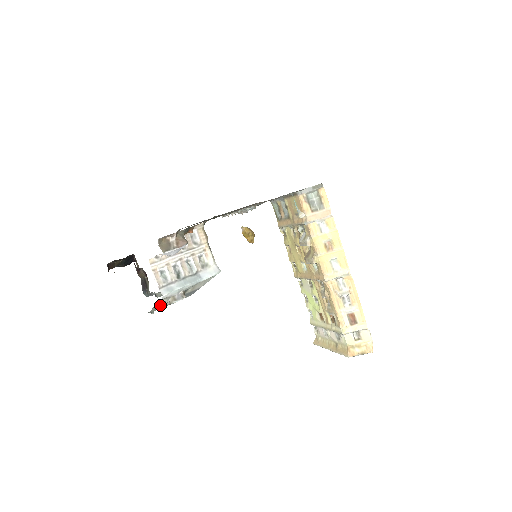
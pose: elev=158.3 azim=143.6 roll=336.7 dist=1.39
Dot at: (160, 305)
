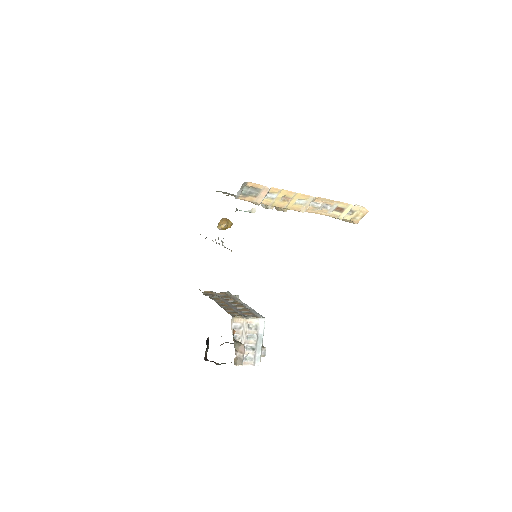
Dot at: occluded
